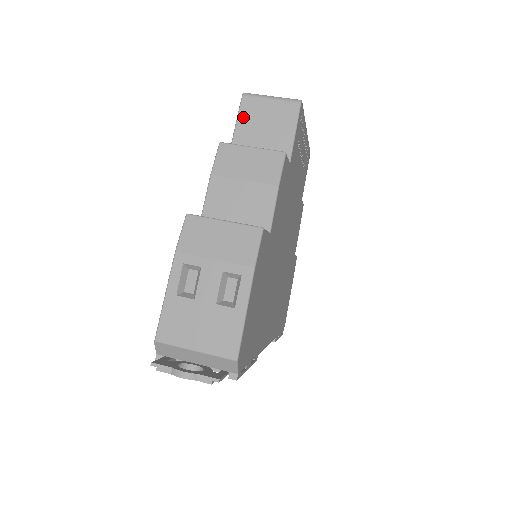
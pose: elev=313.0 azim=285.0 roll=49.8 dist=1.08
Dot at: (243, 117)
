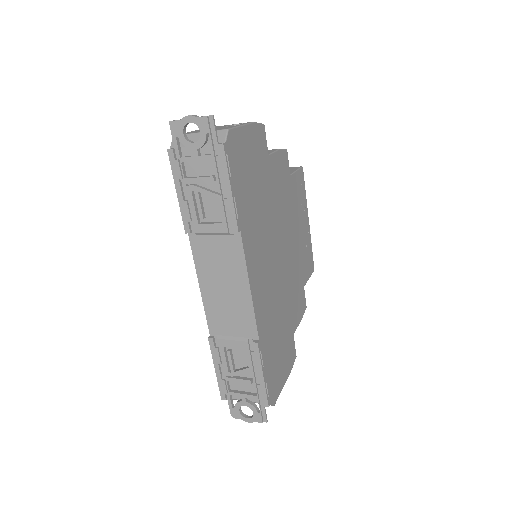
Dot at: occluded
